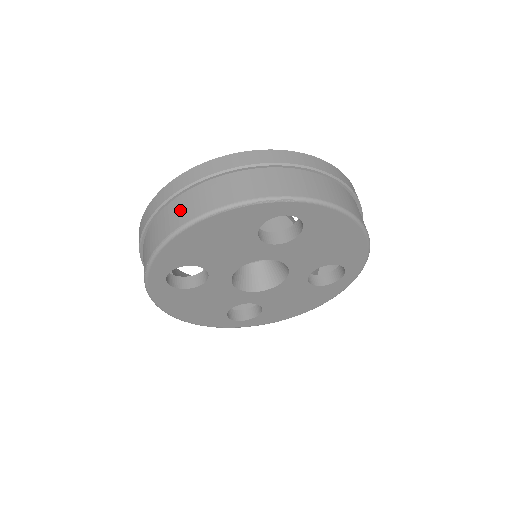
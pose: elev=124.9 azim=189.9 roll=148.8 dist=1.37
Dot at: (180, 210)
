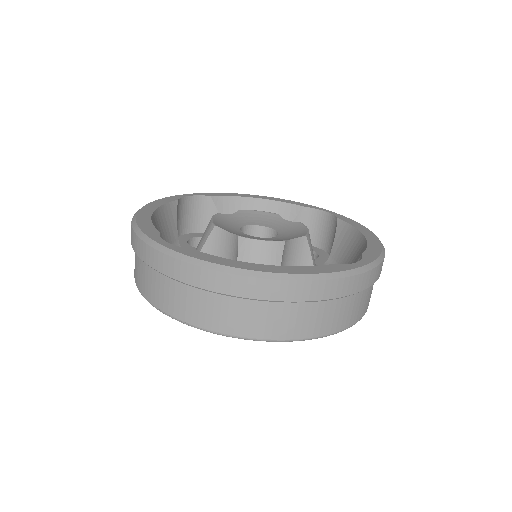
Dot at: (247, 318)
